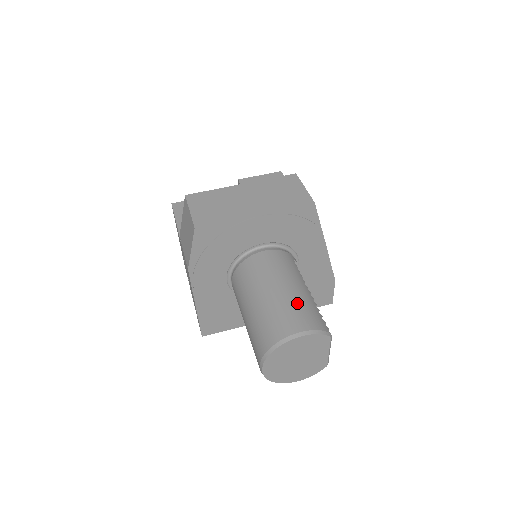
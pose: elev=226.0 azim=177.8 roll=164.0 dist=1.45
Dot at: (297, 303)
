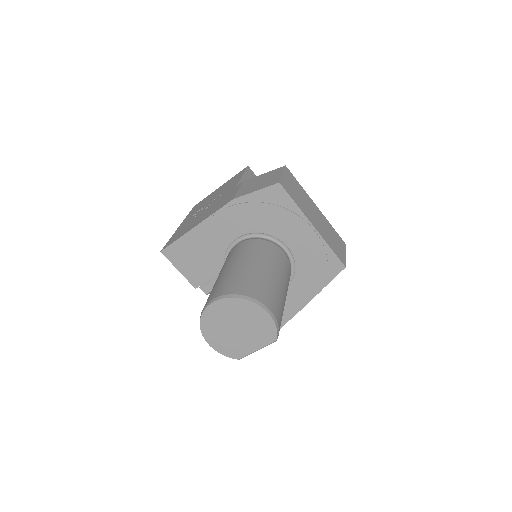
Dot at: (280, 297)
